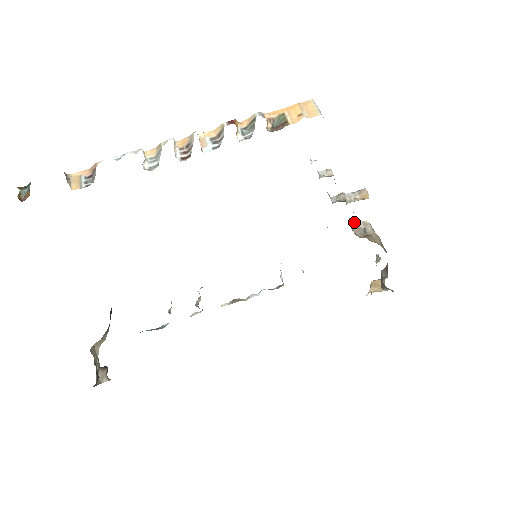
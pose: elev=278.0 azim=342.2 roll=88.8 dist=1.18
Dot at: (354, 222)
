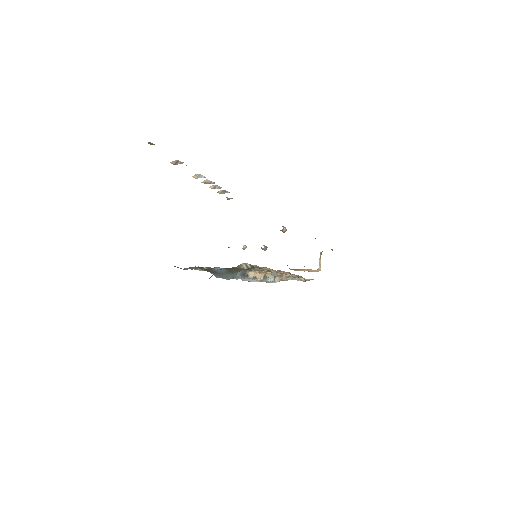
Dot at: occluded
